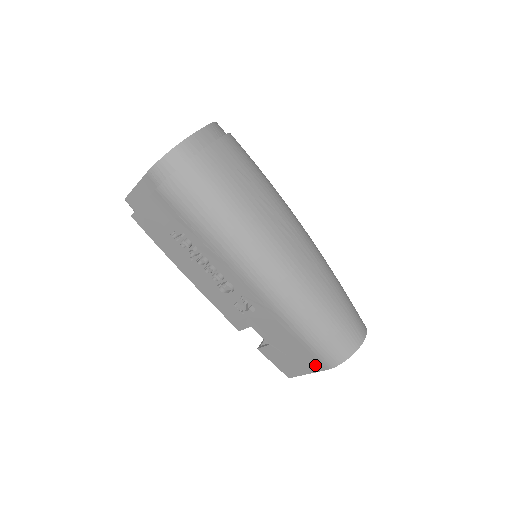
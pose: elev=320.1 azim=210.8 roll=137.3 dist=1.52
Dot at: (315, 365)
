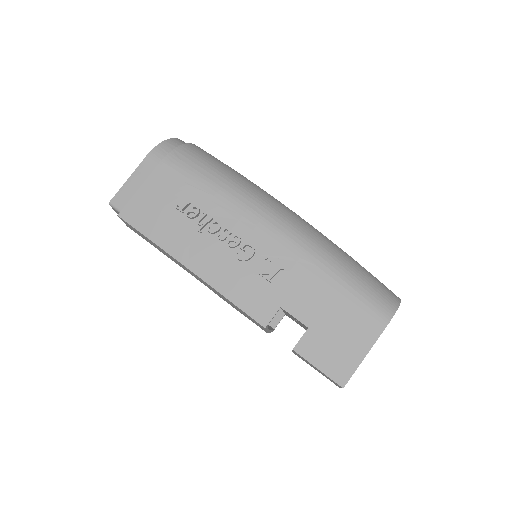
Dot at: (370, 329)
